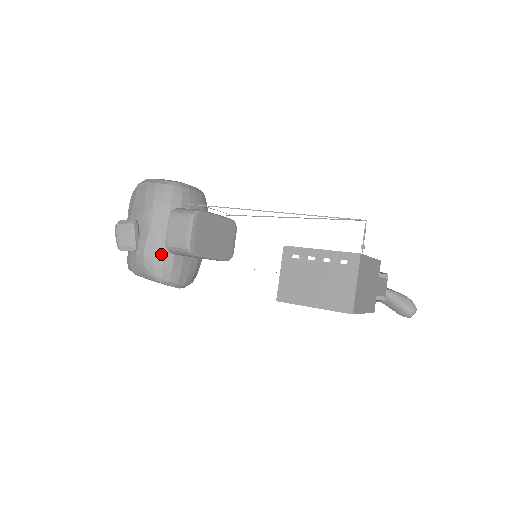
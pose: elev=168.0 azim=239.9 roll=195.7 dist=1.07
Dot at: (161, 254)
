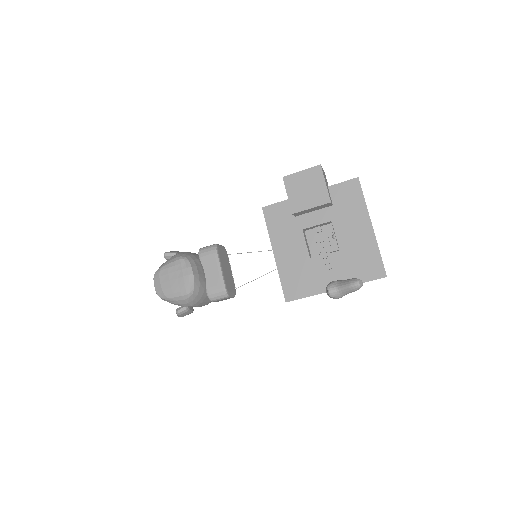
Dot at: (192, 254)
